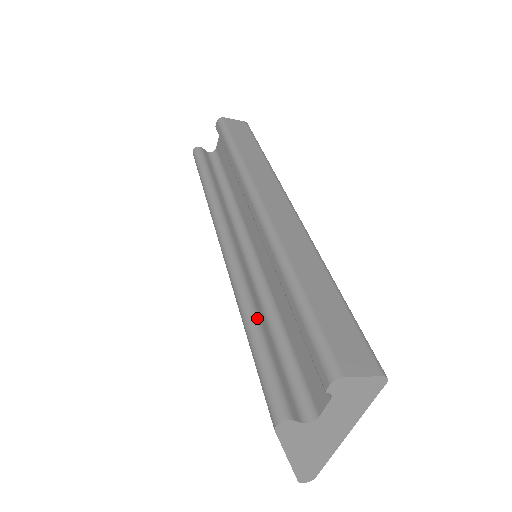
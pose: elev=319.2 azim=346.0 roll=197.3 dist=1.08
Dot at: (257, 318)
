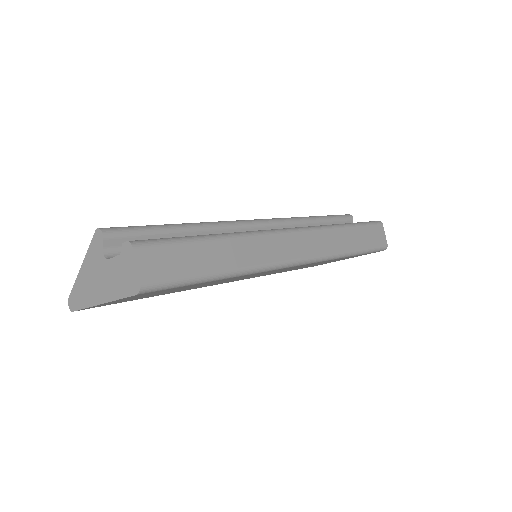
Dot at: (188, 230)
